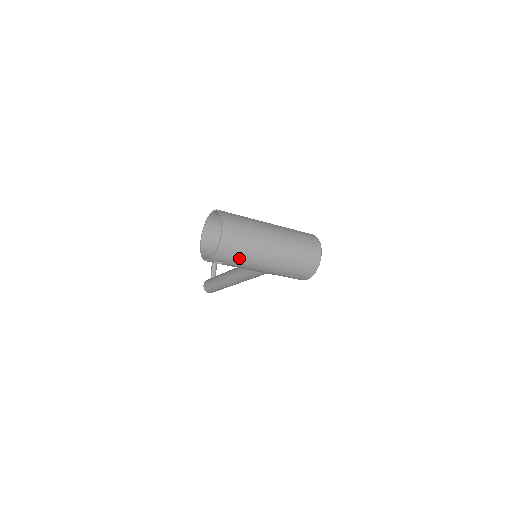
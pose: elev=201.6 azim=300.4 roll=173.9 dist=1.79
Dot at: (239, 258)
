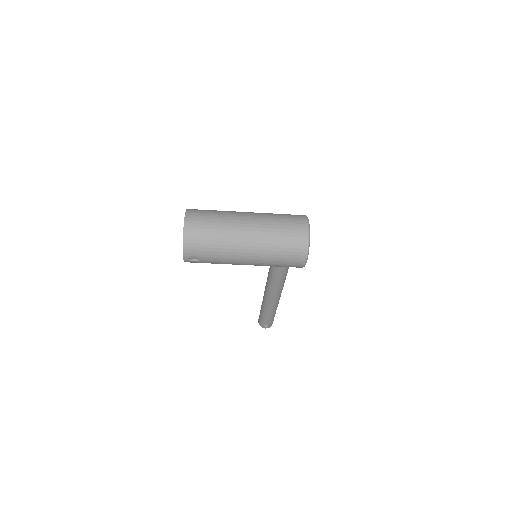
Dot at: (211, 248)
